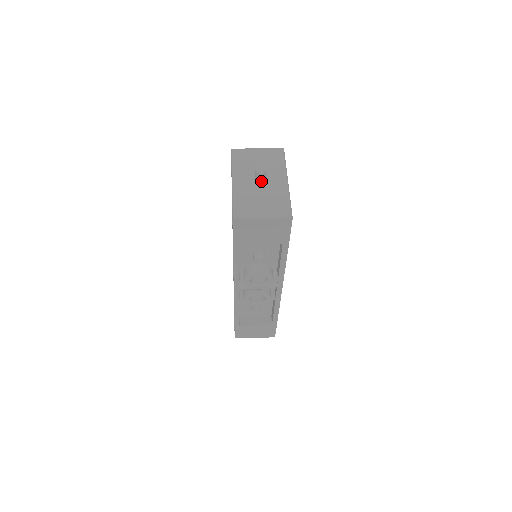
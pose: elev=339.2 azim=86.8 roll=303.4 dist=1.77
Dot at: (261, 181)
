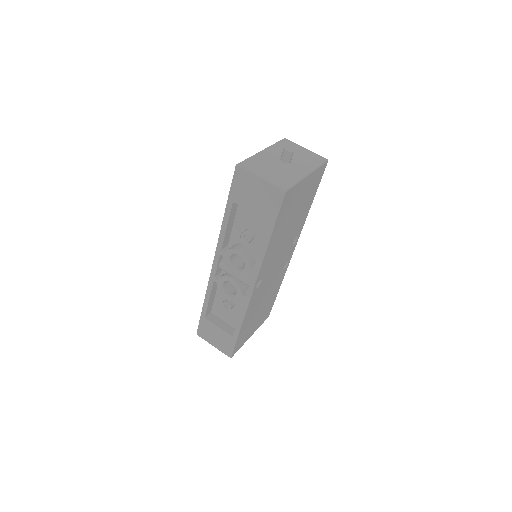
Dot at: (284, 160)
